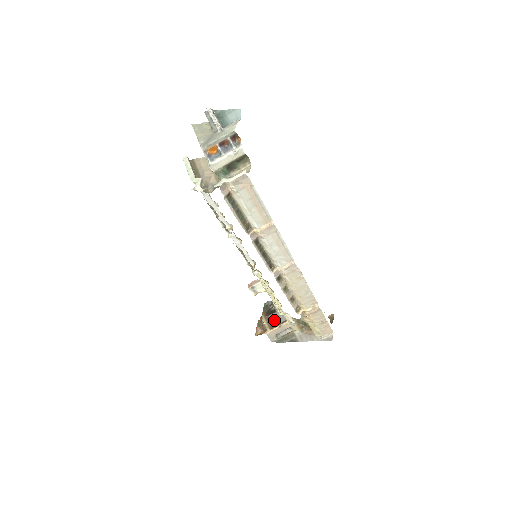
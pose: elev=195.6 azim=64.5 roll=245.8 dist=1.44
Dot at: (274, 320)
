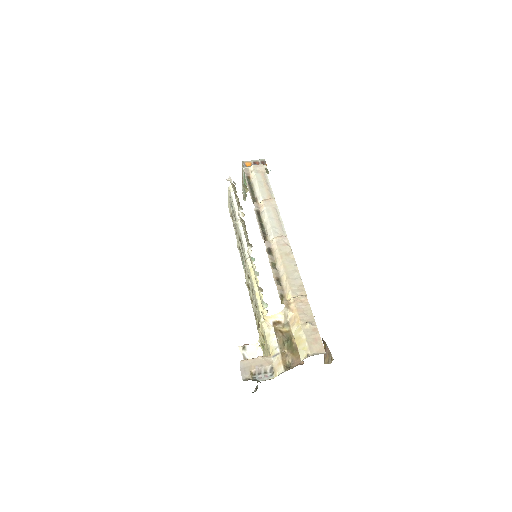
Dot at: occluded
